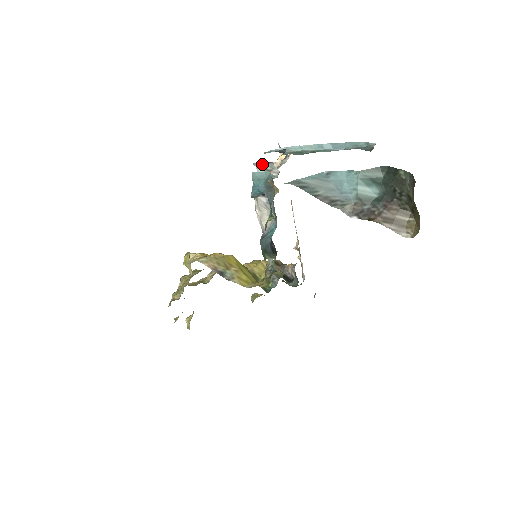
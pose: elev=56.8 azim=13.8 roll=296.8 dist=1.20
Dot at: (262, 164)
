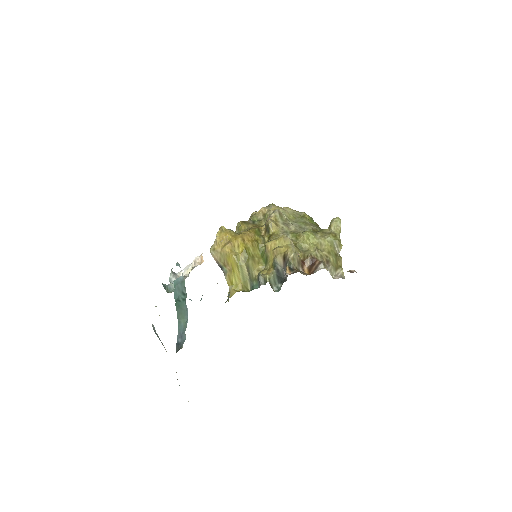
Dot at: (172, 274)
